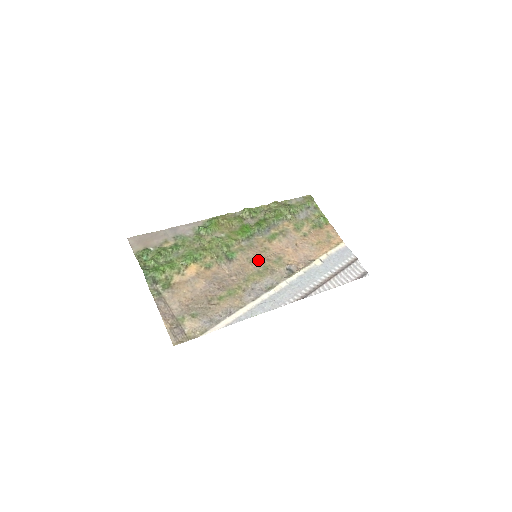
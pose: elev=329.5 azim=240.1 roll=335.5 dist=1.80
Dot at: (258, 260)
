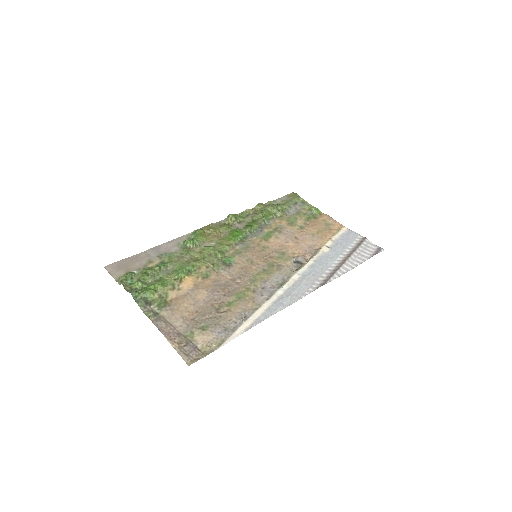
Dot at: (260, 259)
